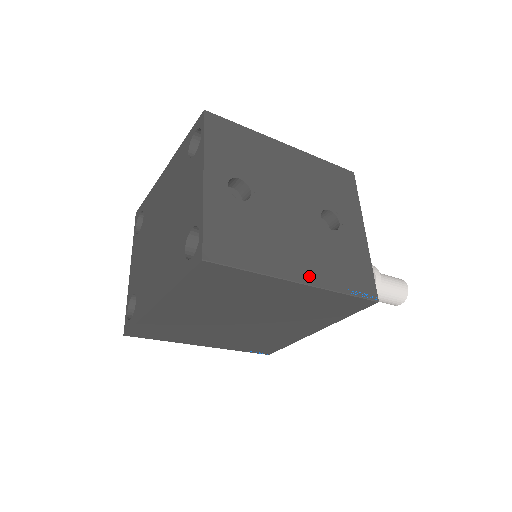
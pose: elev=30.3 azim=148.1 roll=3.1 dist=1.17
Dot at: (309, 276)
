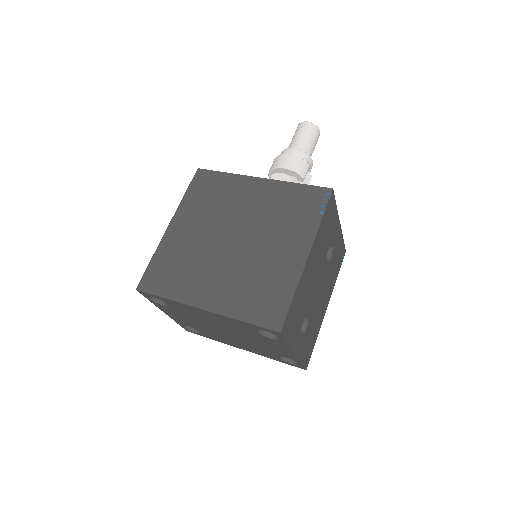
Dot at: (328, 299)
